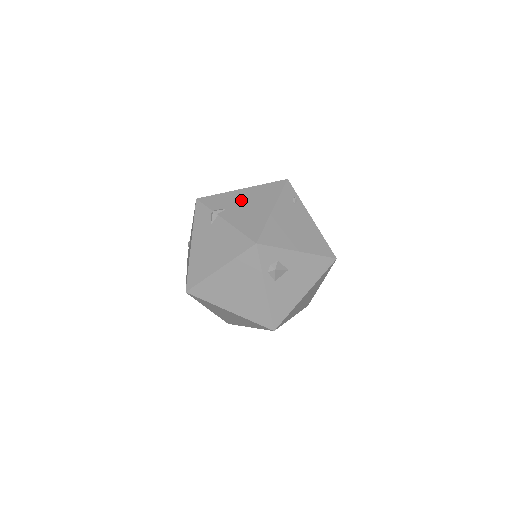
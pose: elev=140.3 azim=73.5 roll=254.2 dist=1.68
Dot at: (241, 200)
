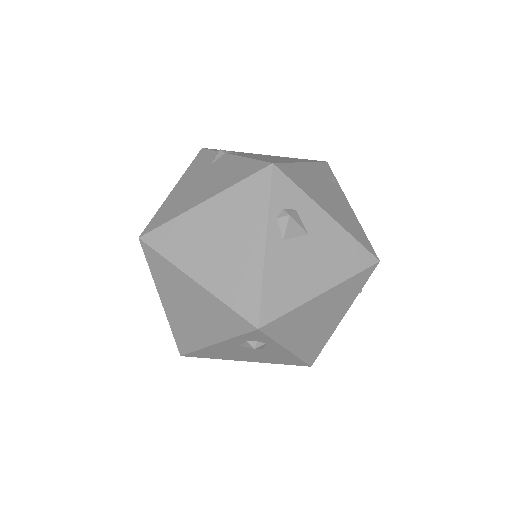
Dot at: (261, 155)
